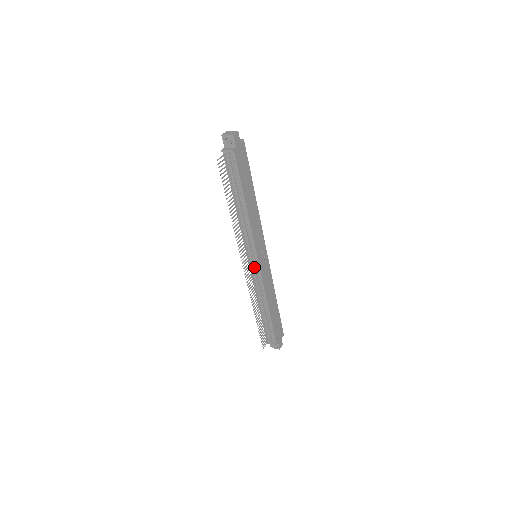
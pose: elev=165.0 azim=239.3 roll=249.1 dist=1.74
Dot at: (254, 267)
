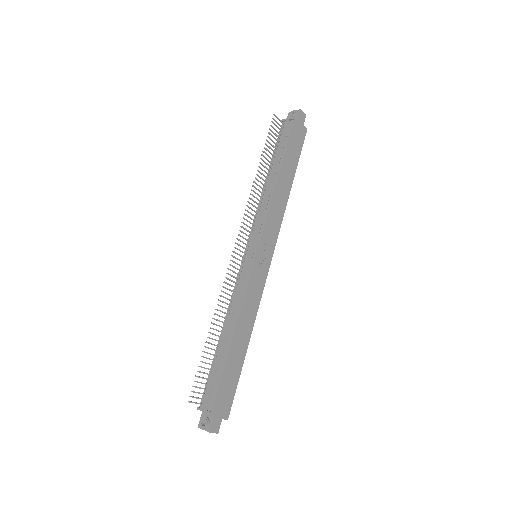
Dot at: (247, 260)
